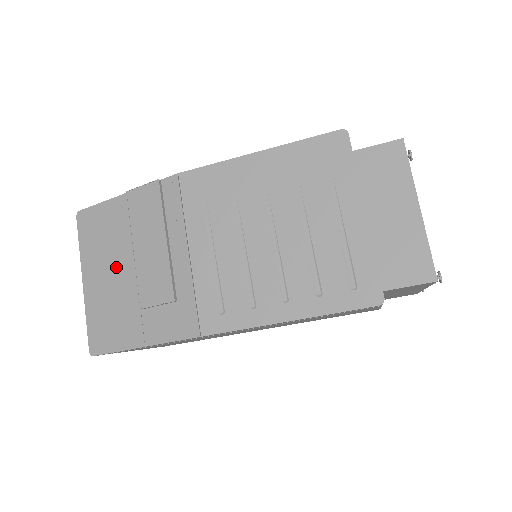
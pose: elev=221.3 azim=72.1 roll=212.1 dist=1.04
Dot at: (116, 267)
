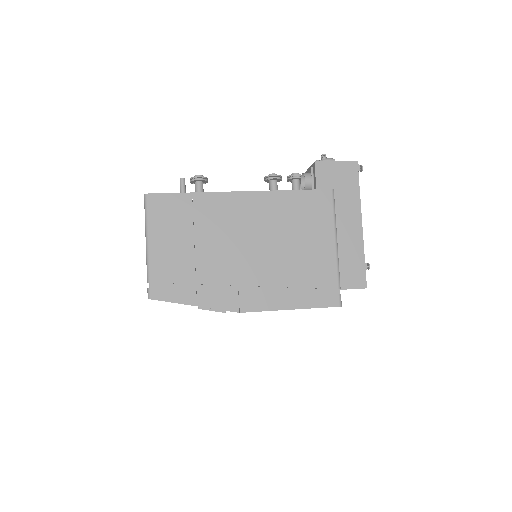
Dot at: occluded
